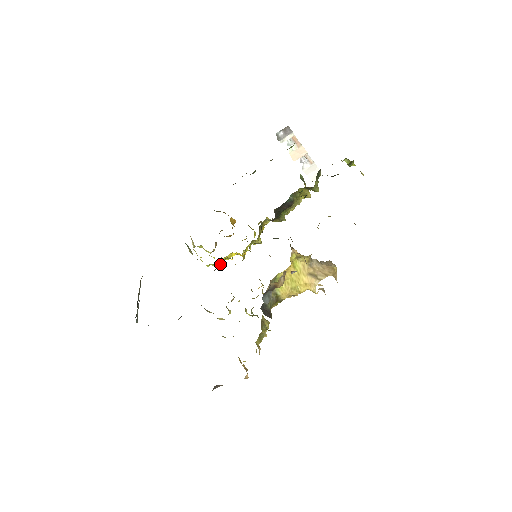
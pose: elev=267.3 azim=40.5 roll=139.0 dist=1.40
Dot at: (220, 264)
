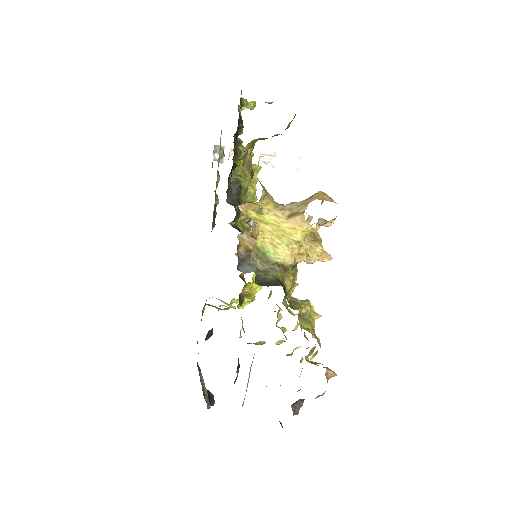
Dot at: (248, 296)
